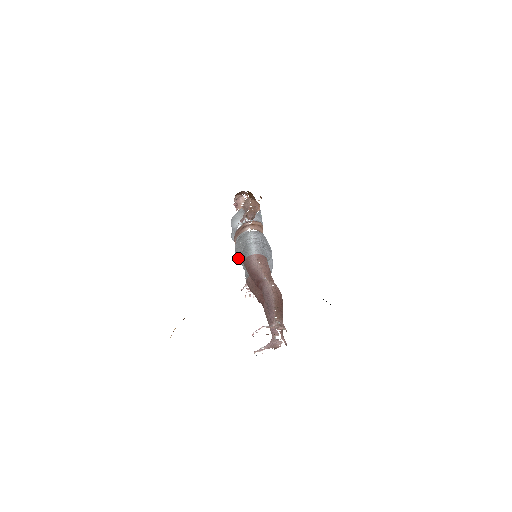
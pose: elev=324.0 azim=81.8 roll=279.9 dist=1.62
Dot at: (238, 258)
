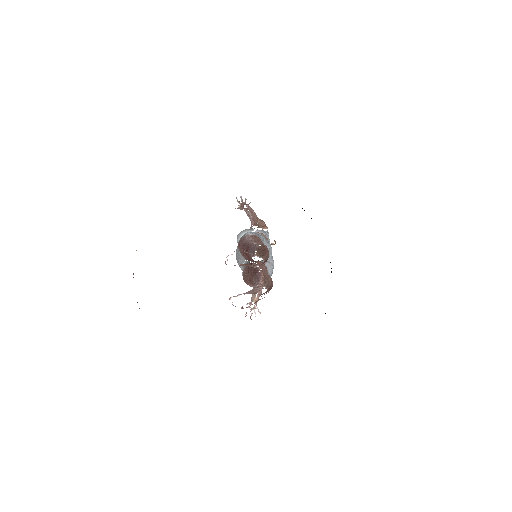
Dot at: (237, 258)
